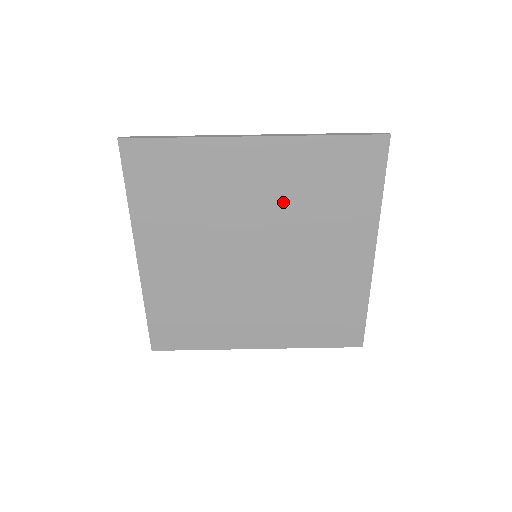
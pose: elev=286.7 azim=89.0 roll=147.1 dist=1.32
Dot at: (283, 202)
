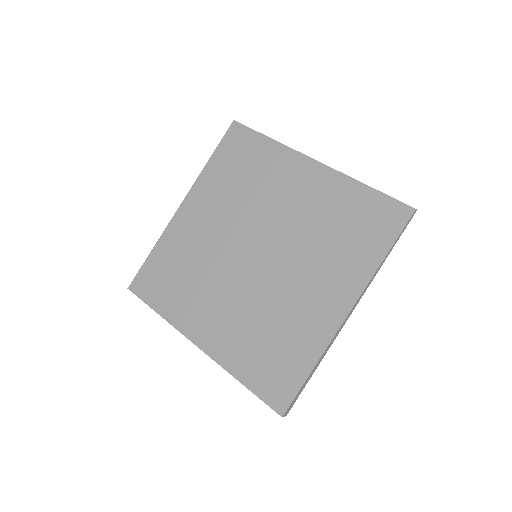
Dot at: (304, 219)
